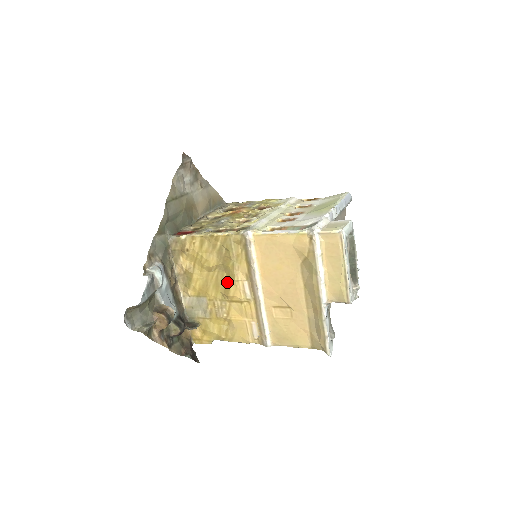
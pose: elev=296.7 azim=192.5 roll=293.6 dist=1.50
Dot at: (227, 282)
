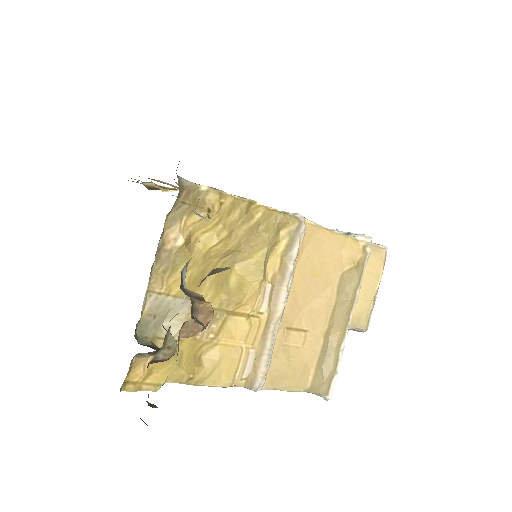
Dot at: (239, 280)
